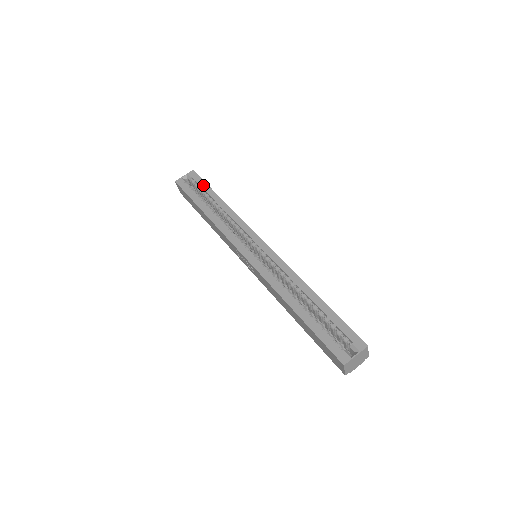
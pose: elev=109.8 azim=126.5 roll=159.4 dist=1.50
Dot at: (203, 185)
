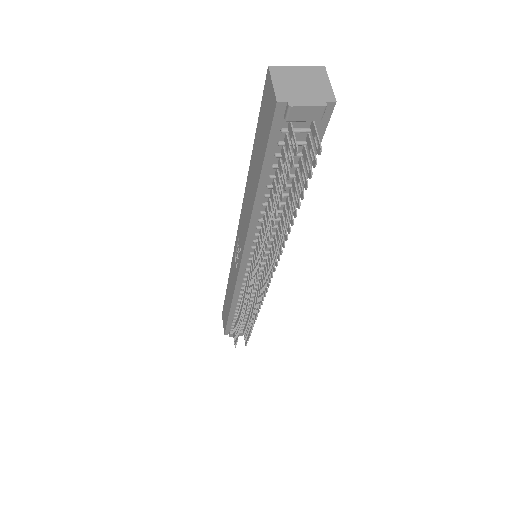
Dot at: occluded
